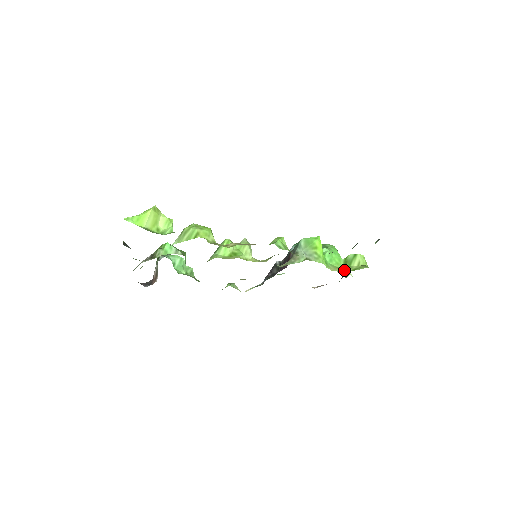
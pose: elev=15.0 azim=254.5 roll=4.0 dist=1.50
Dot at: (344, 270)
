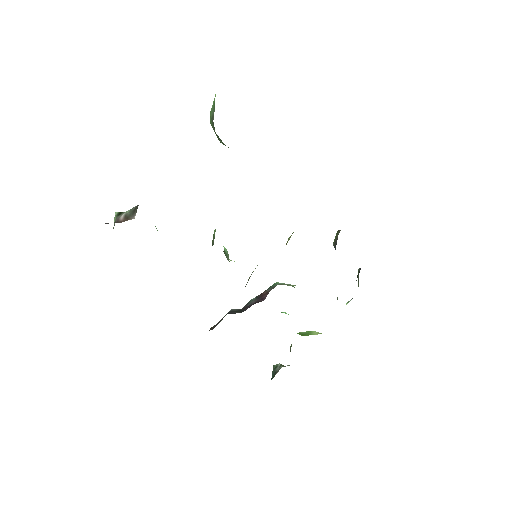
Dot at: occluded
